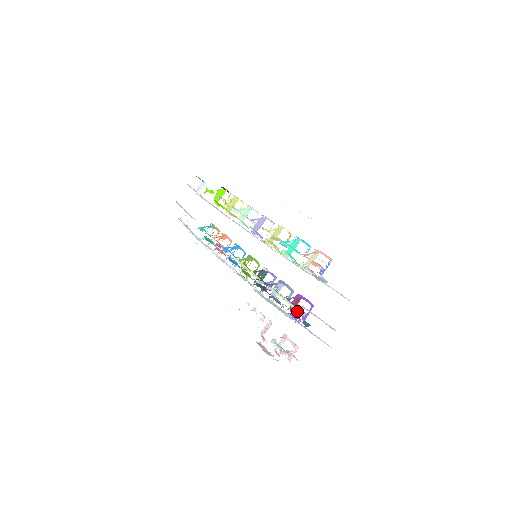
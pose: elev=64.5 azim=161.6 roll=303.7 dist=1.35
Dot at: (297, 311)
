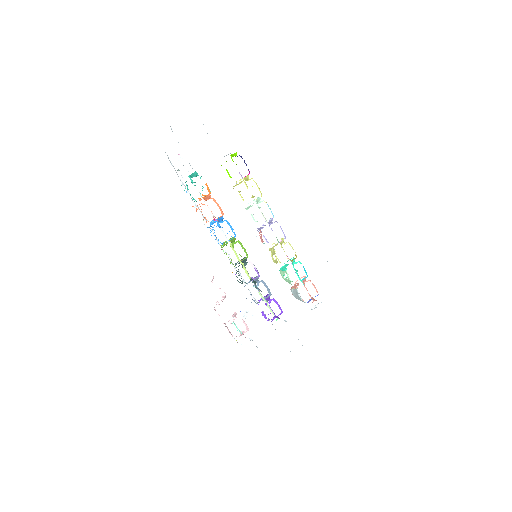
Dot at: occluded
